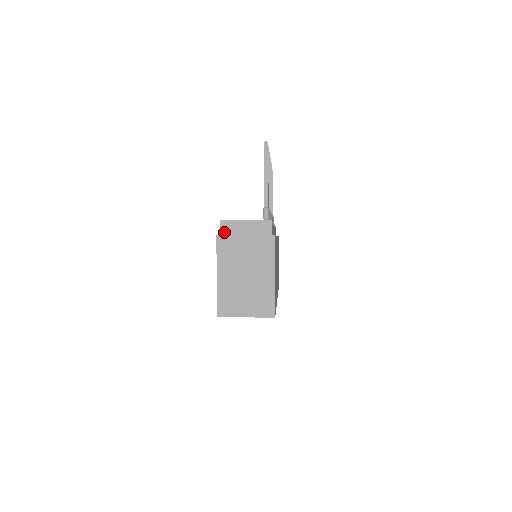
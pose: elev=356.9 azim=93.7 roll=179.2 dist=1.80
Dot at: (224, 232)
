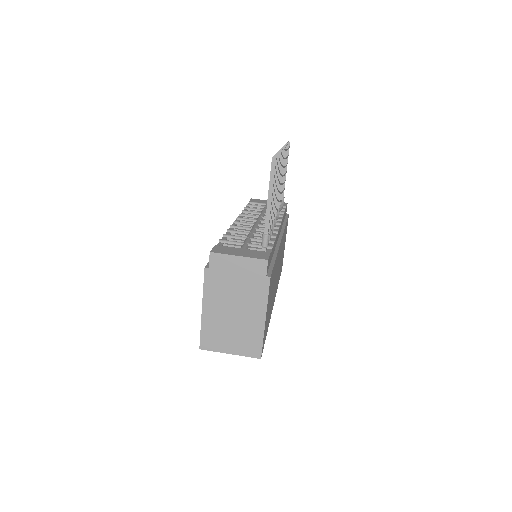
Dot at: (213, 265)
